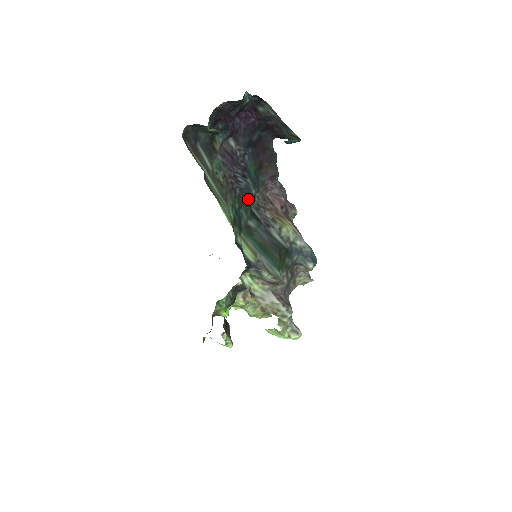
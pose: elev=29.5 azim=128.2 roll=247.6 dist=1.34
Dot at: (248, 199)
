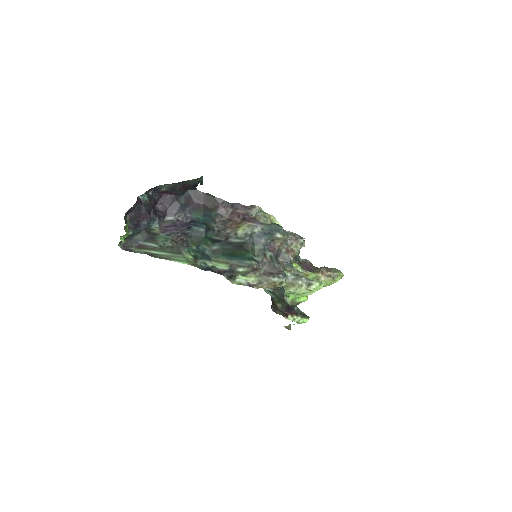
Dot at: (204, 236)
